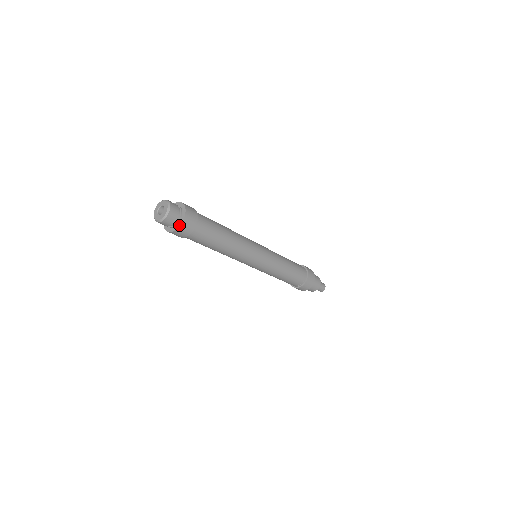
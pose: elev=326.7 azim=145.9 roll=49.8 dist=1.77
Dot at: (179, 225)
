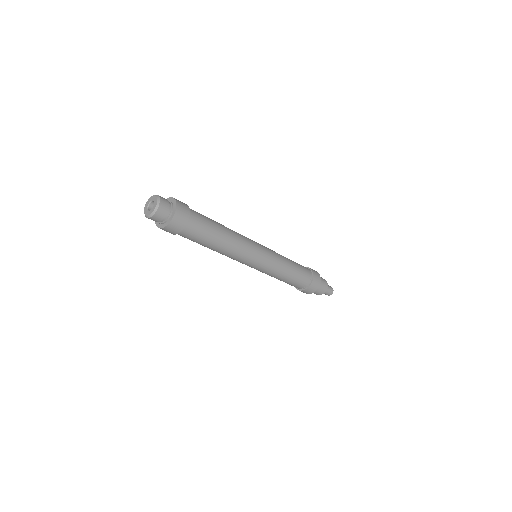
Dot at: (172, 217)
